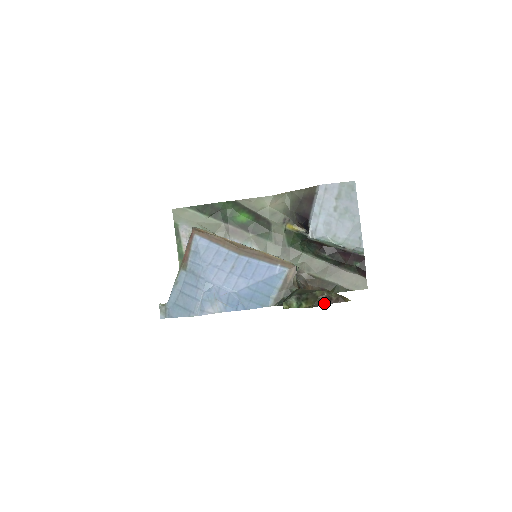
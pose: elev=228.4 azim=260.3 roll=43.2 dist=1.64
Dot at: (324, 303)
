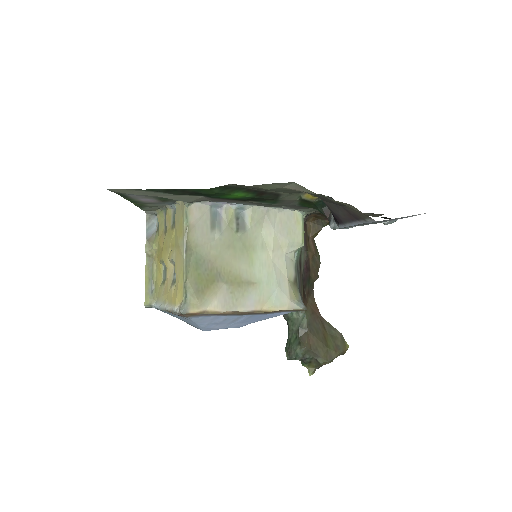
Dot at: occluded
